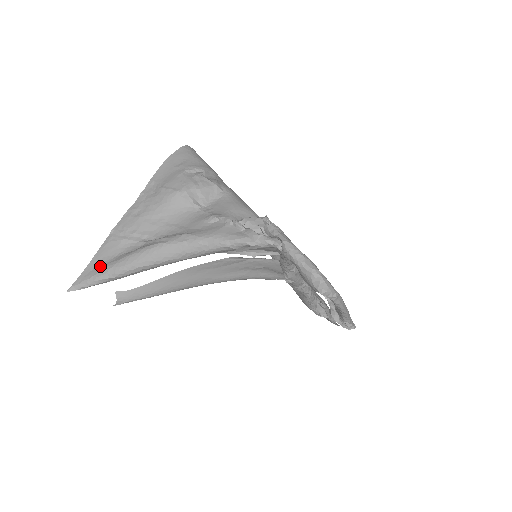
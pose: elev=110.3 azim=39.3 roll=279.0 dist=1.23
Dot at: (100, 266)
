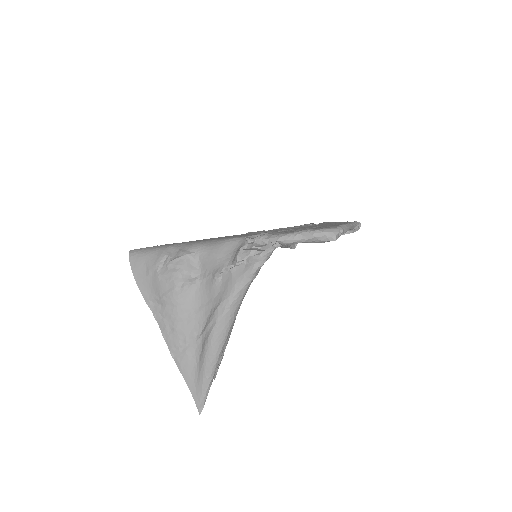
Dot at: (197, 380)
